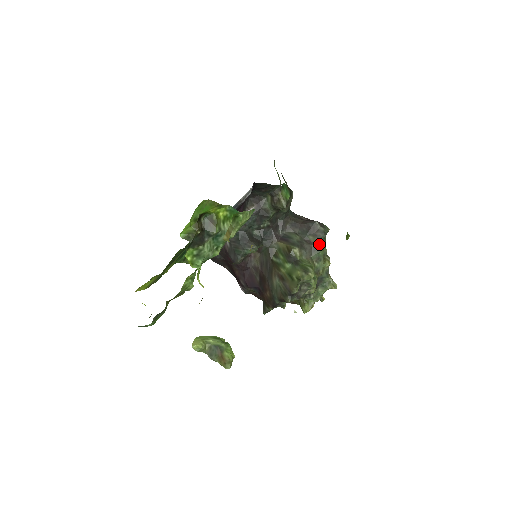
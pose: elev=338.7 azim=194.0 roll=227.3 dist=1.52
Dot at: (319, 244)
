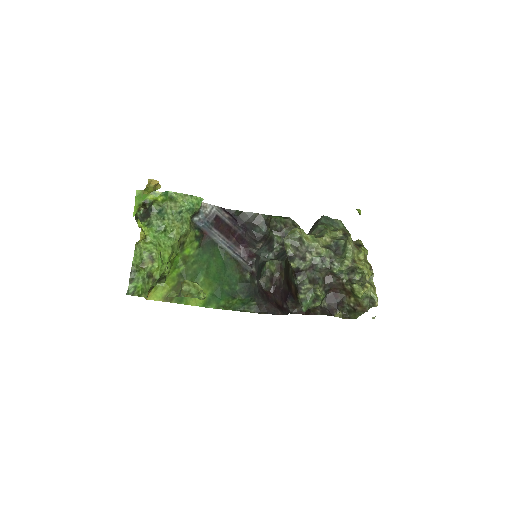
Dot at: (317, 224)
